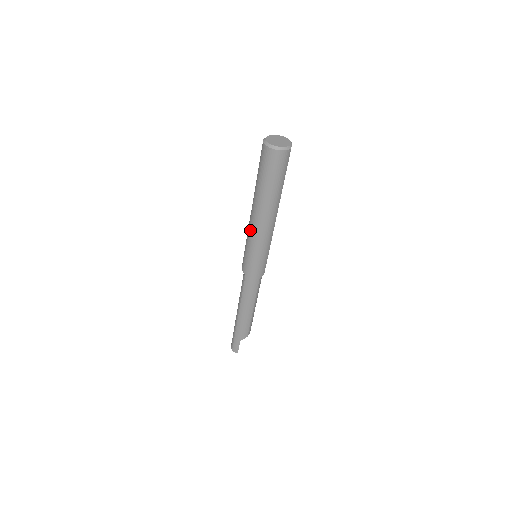
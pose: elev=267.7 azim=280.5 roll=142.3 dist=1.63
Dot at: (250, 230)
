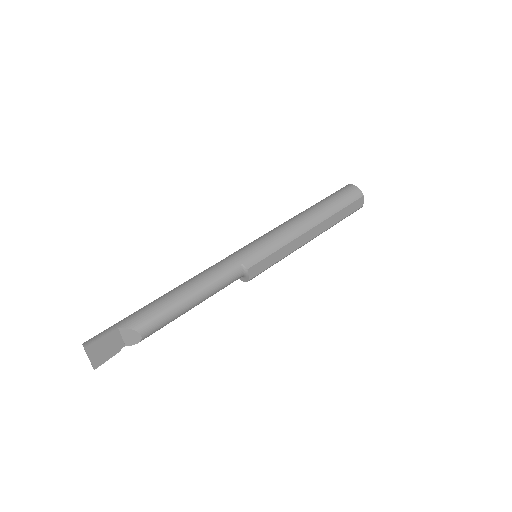
Dot at: occluded
